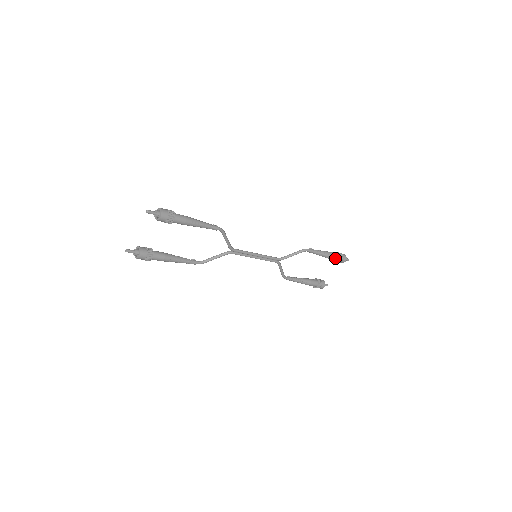
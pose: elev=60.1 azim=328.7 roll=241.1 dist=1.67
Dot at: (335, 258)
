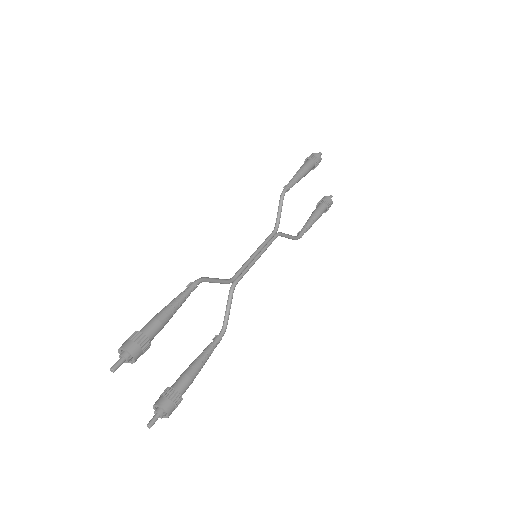
Dot at: (311, 166)
